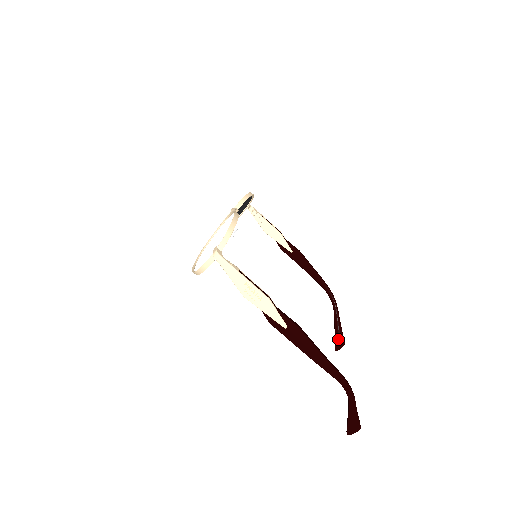
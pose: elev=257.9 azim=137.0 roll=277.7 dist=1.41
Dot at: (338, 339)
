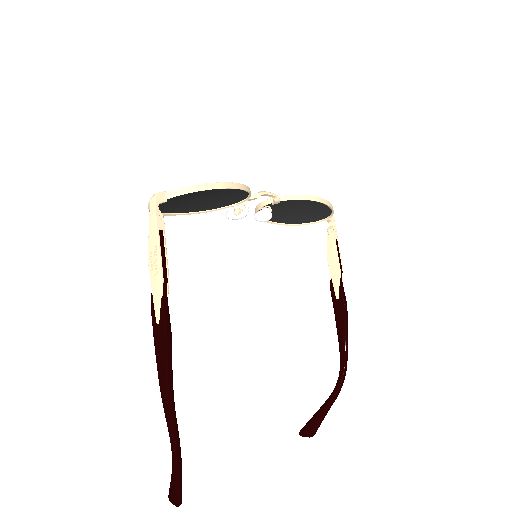
Dot at: (310, 425)
